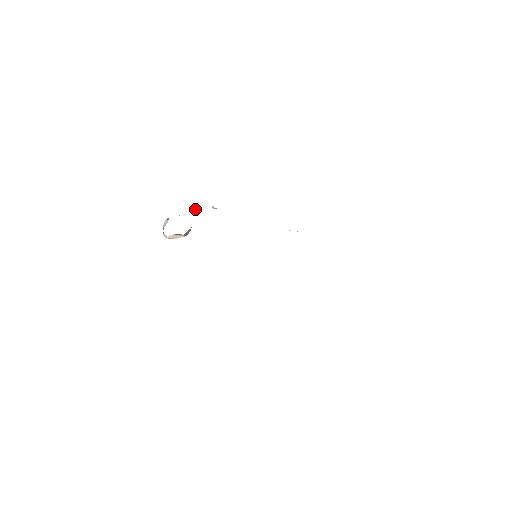
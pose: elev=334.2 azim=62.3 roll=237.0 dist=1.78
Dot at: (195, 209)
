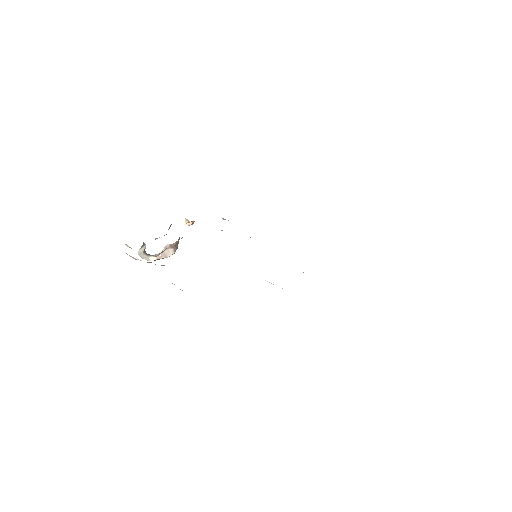
Dot at: (170, 225)
